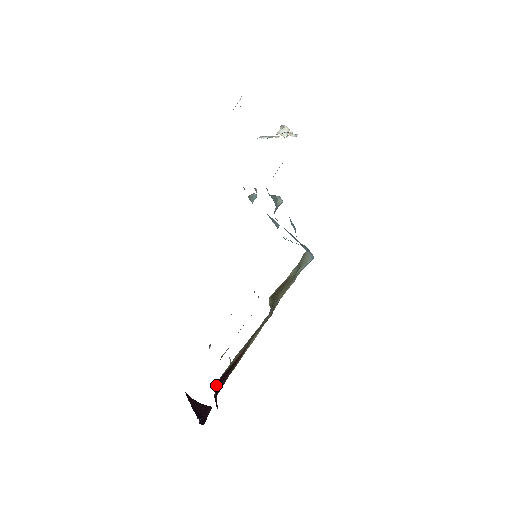
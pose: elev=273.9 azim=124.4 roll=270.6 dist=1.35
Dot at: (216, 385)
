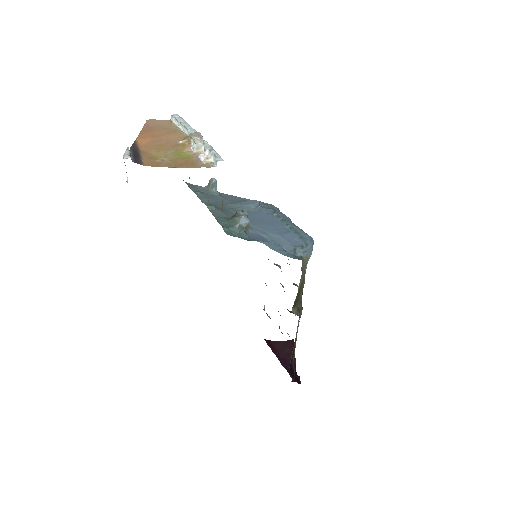
Dot at: (289, 374)
